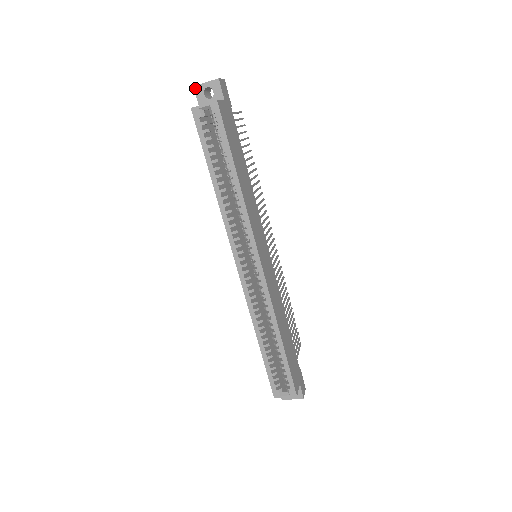
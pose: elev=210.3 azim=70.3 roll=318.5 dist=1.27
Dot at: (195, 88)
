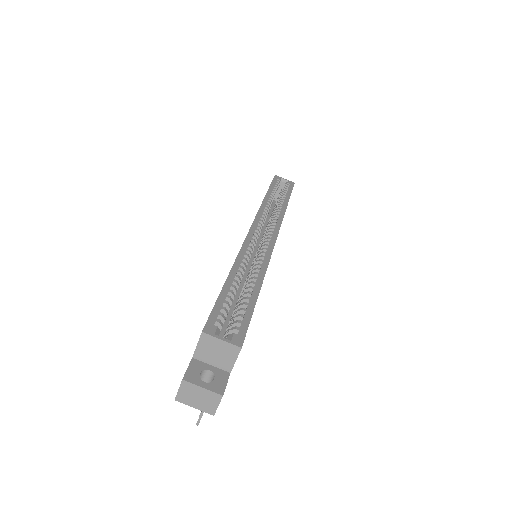
Dot at: occluded
